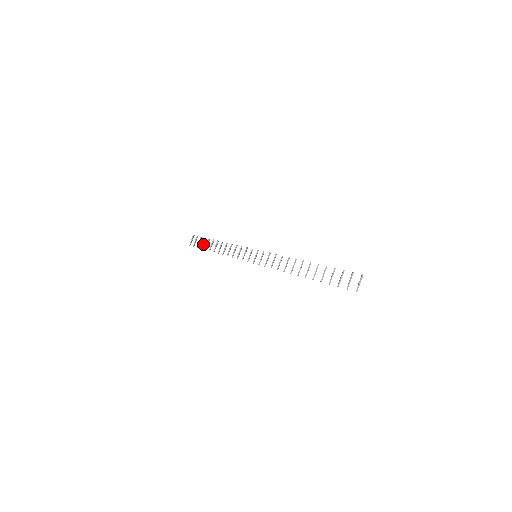
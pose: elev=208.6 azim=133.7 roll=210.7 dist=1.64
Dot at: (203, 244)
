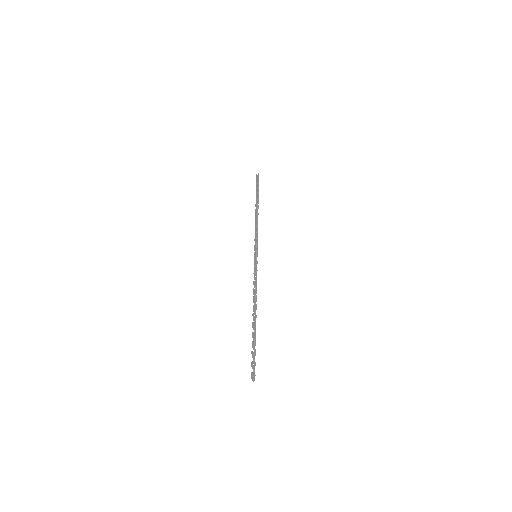
Dot at: occluded
